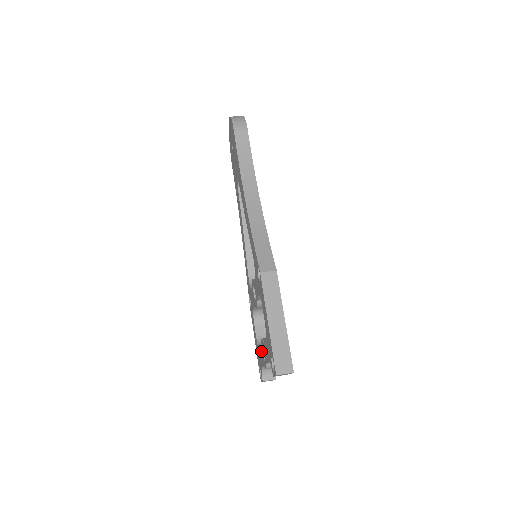
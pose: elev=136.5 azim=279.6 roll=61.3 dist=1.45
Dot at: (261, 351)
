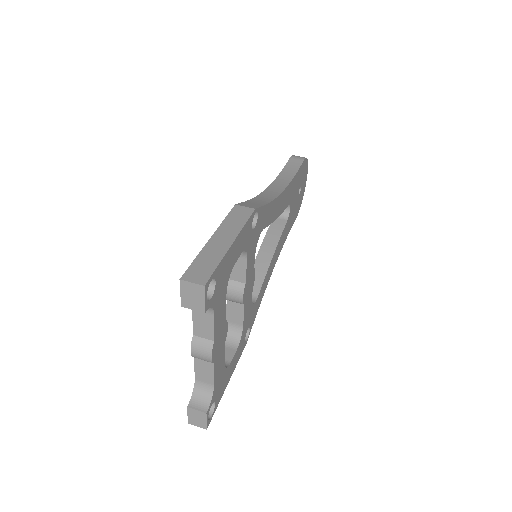
Dot at: occluded
